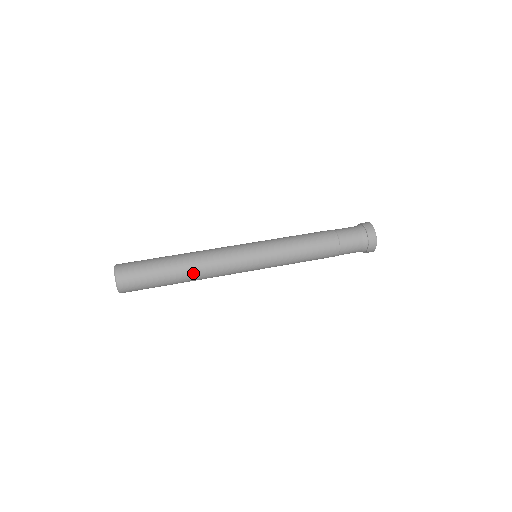
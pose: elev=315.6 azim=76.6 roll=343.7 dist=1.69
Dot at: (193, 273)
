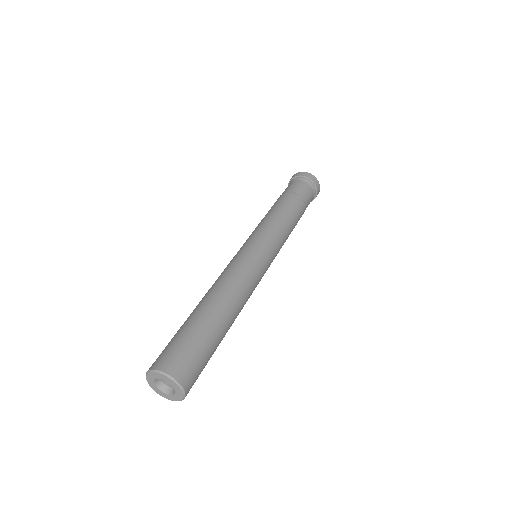
Dot at: (234, 307)
